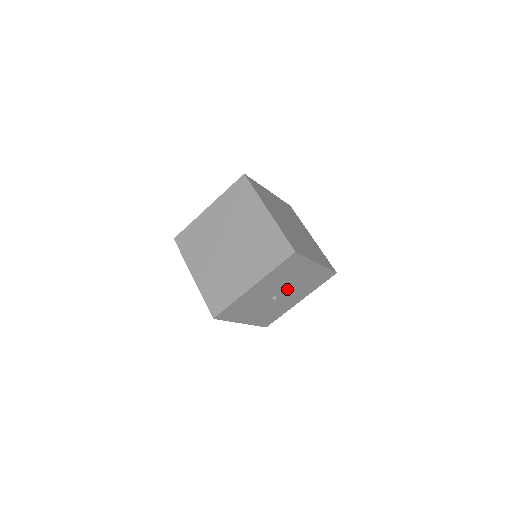
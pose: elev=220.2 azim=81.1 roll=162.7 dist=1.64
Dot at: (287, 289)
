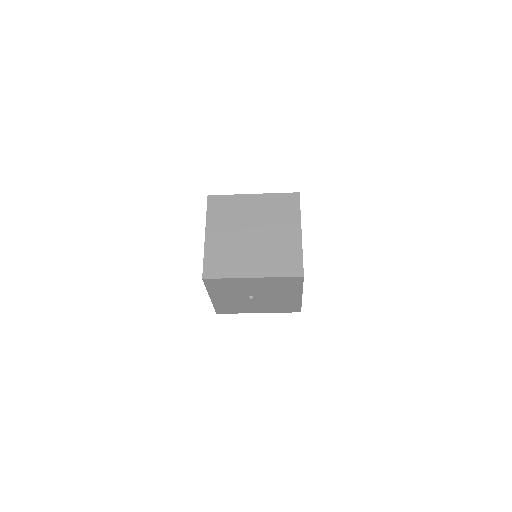
Dot at: (264, 297)
